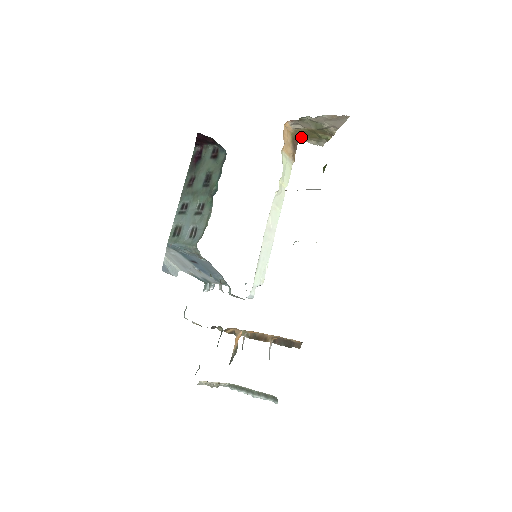
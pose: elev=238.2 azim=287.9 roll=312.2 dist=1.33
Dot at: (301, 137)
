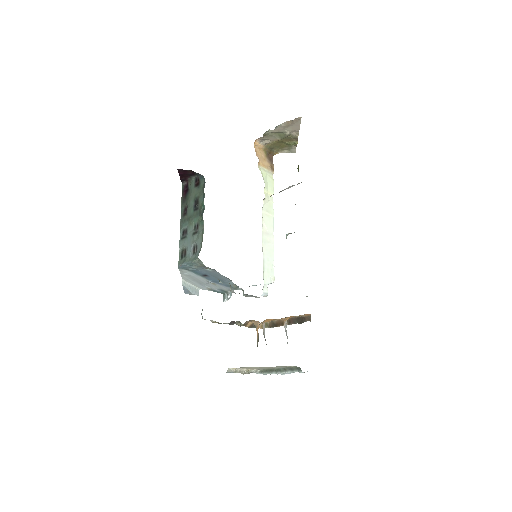
Dot at: (274, 150)
